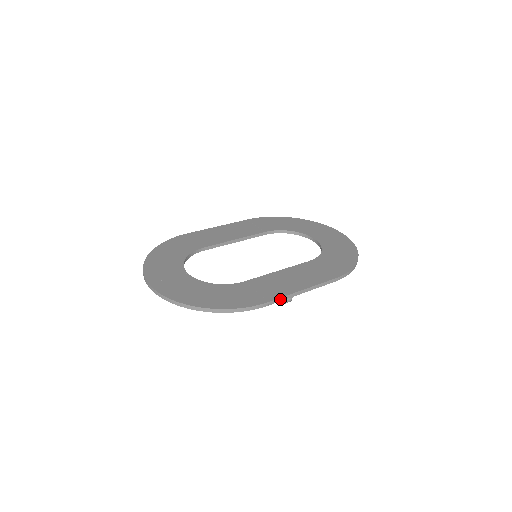
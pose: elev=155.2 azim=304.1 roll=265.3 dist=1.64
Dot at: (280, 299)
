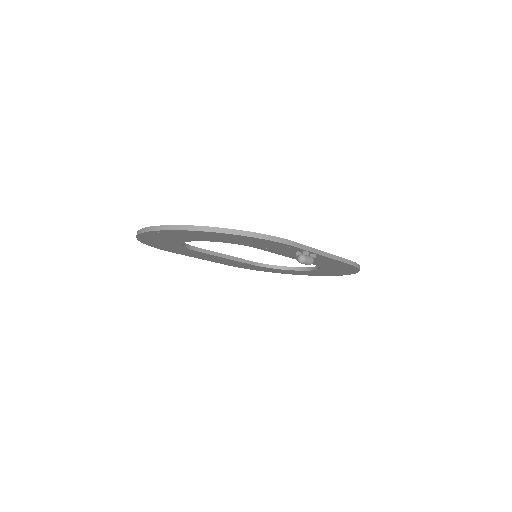
Dot at: (306, 247)
